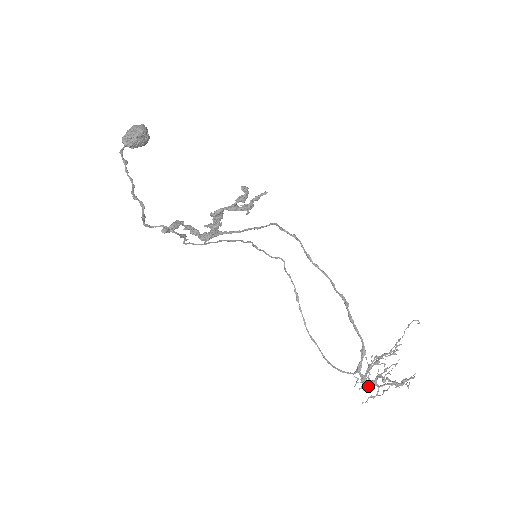
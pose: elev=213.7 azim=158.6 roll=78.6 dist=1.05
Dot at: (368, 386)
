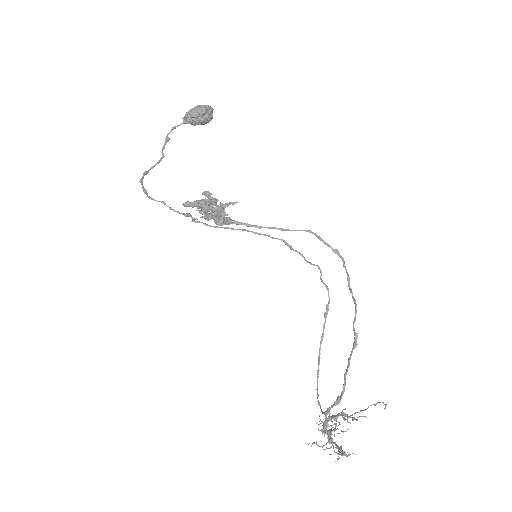
Dot at: (324, 433)
